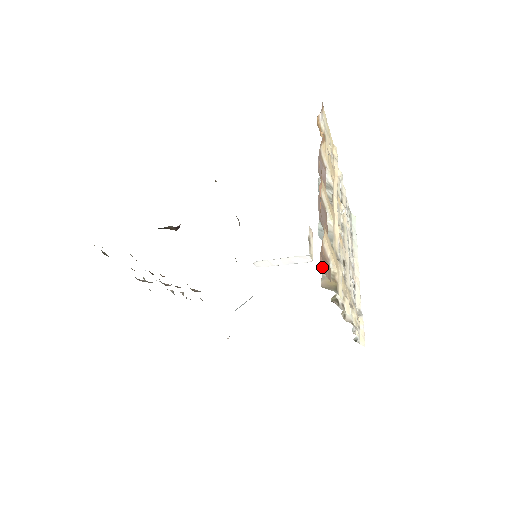
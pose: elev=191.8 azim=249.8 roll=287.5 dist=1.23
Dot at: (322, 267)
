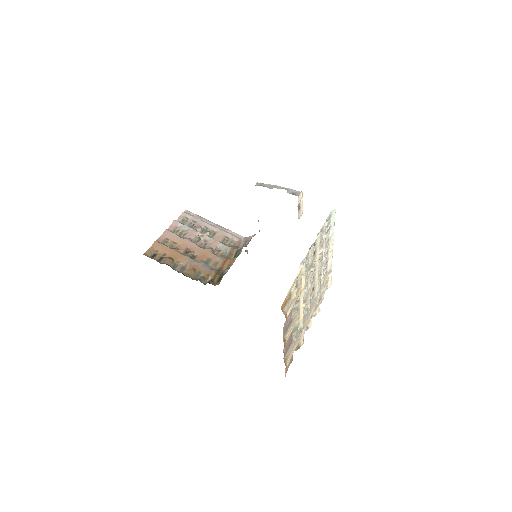
Dot at: occluded
